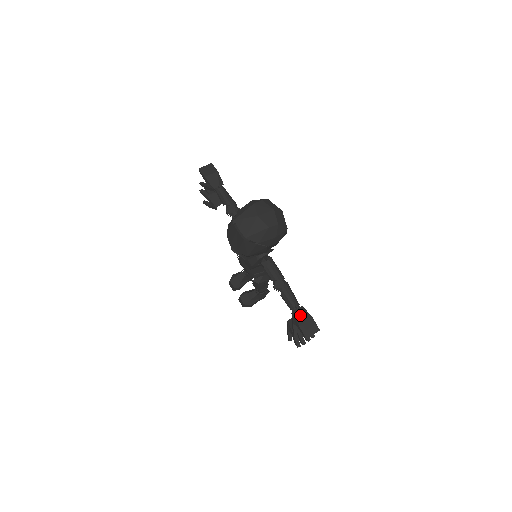
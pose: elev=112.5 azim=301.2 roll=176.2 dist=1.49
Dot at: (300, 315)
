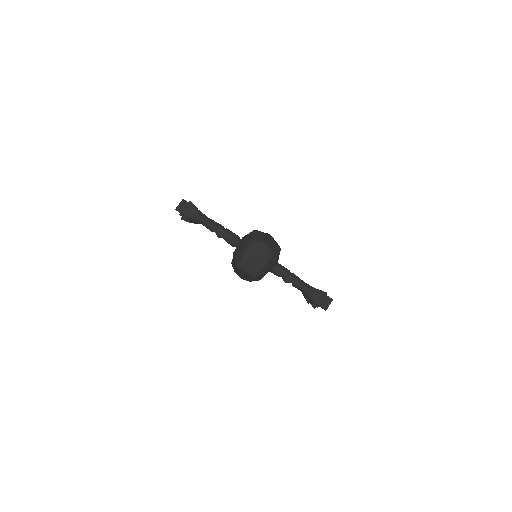
Dot at: (314, 296)
